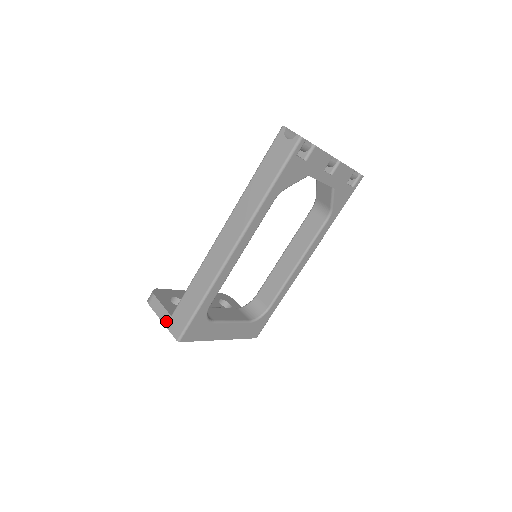
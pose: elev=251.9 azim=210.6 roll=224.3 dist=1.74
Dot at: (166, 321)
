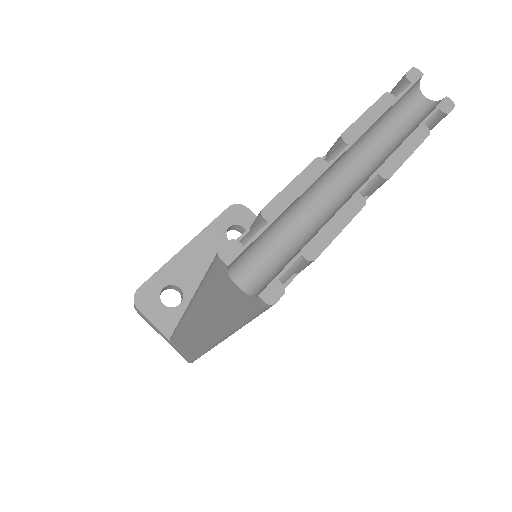
Dot at: occluded
